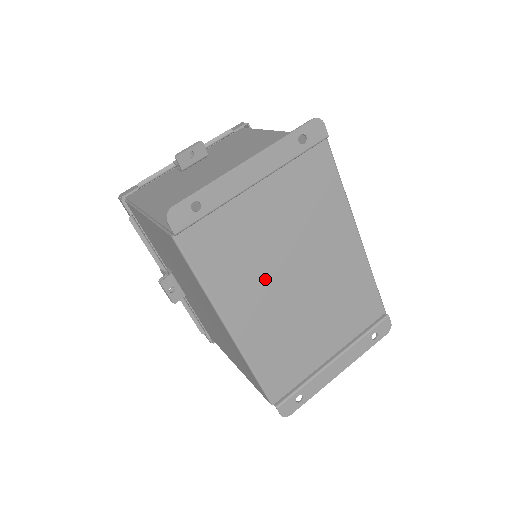
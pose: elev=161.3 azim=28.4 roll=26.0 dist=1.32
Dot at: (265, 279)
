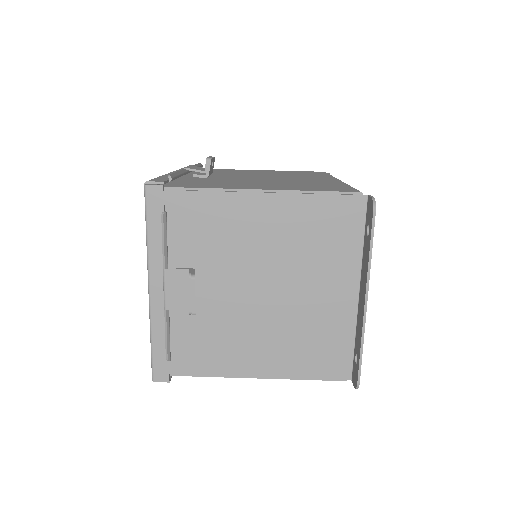
Dot at: occluded
